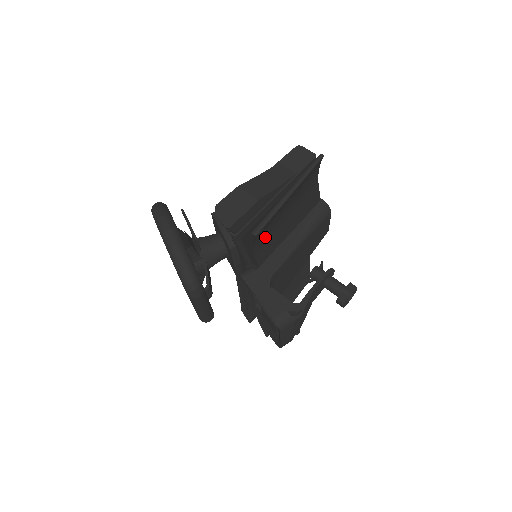
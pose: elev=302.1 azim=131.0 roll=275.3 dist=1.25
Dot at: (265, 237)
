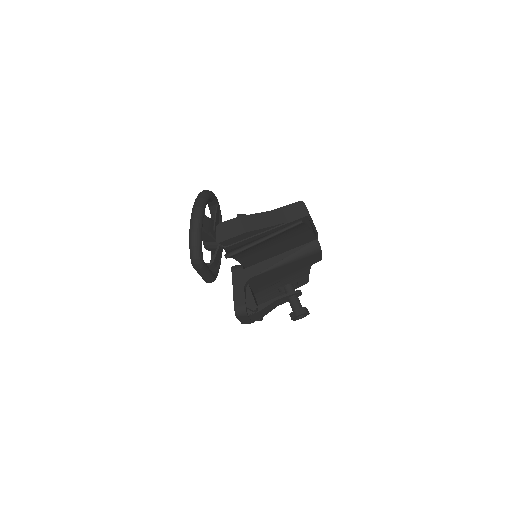
Dot at: (249, 254)
